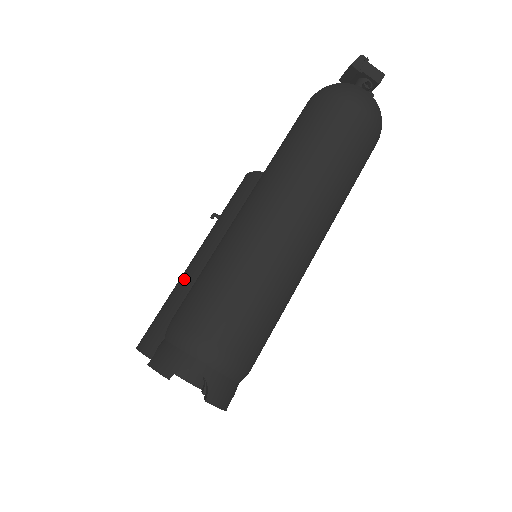
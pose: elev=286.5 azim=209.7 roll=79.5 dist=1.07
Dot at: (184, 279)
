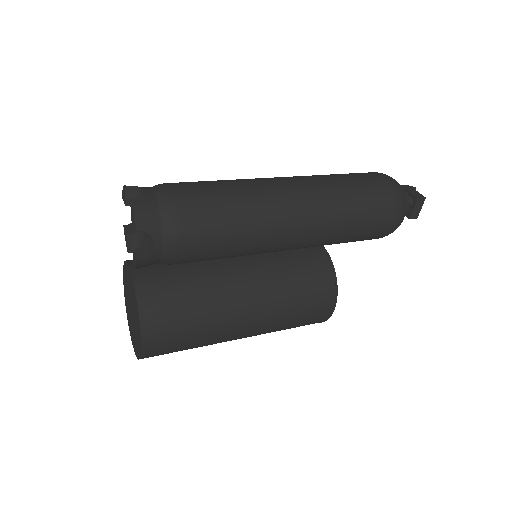
Dot at: occluded
